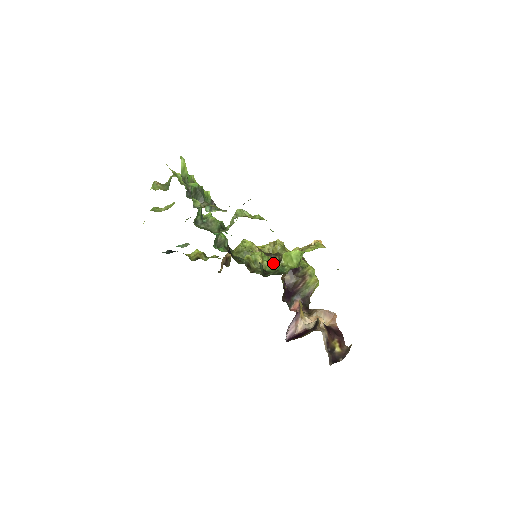
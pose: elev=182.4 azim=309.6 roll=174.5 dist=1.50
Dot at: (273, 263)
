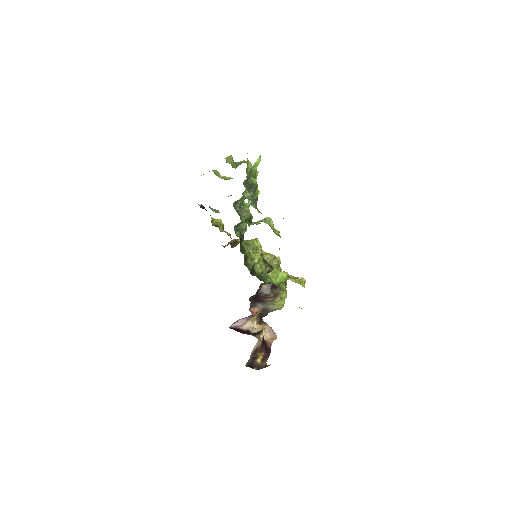
Dot at: (263, 270)
